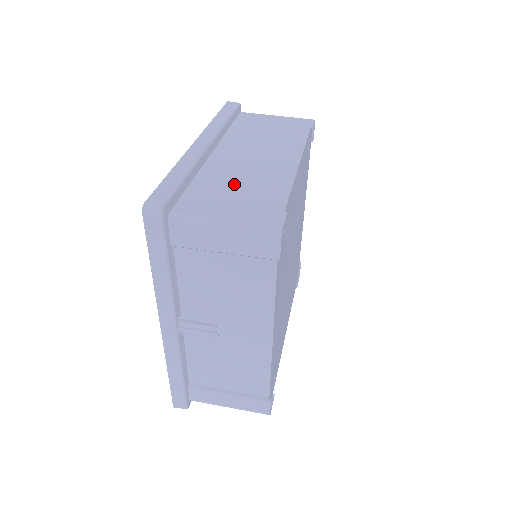
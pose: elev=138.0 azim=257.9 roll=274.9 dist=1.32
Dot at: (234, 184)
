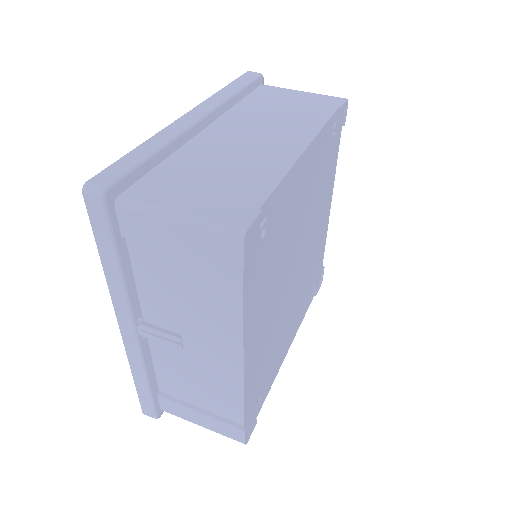
Dot at: (212, 168)
